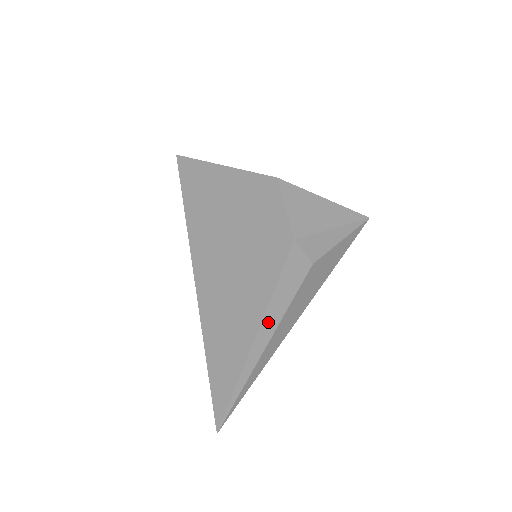
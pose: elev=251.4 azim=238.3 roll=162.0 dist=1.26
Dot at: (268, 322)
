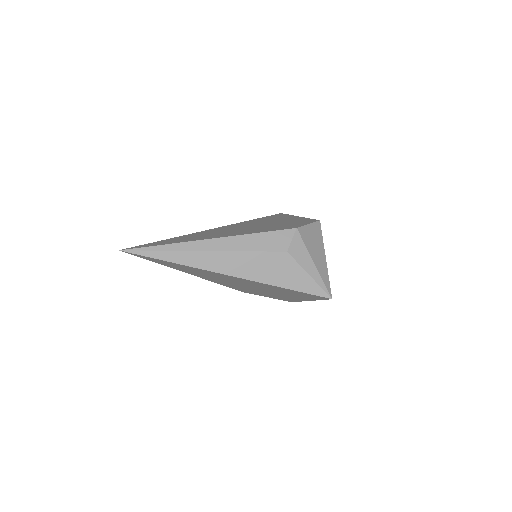
Dot at: (231, 242)
